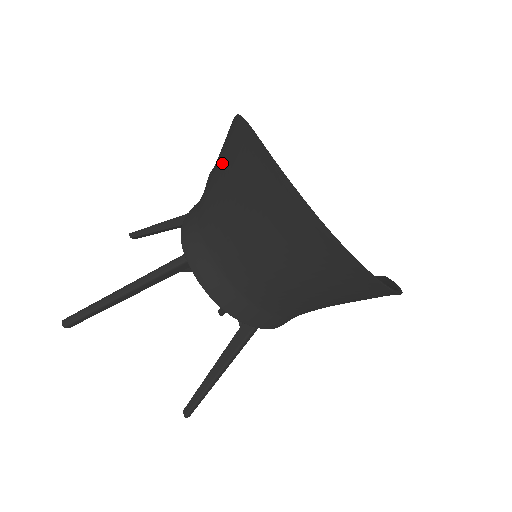
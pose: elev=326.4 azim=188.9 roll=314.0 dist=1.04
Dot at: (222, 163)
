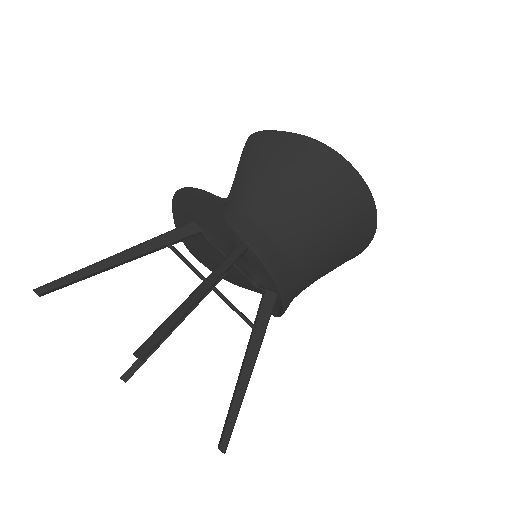
Dot at: (267, 164)
